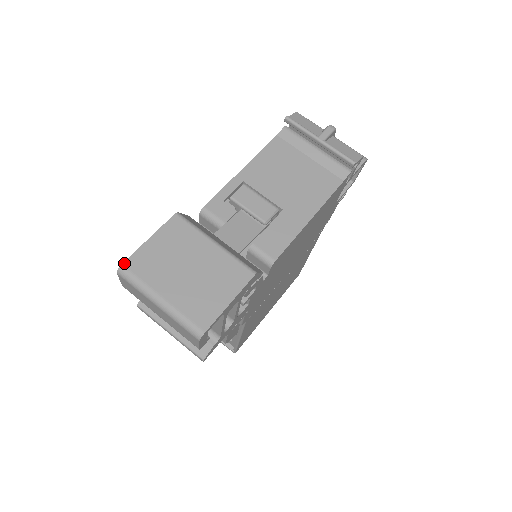
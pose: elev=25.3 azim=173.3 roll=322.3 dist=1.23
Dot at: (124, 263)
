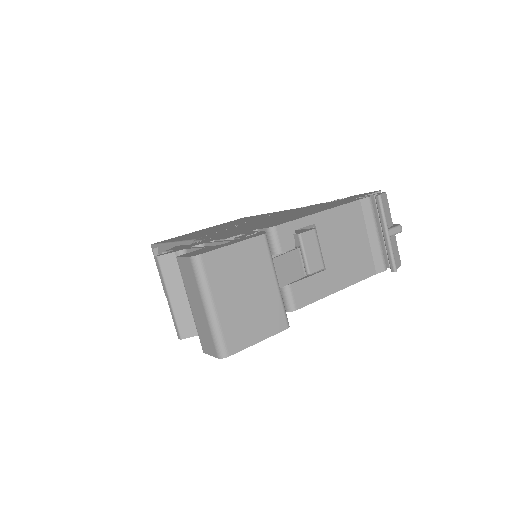
Dot at: (203, 254)
